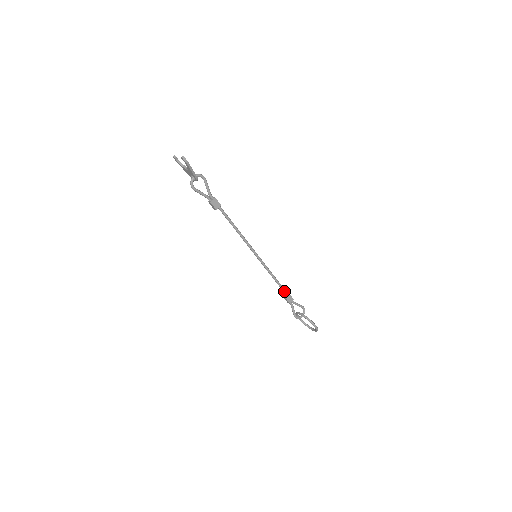
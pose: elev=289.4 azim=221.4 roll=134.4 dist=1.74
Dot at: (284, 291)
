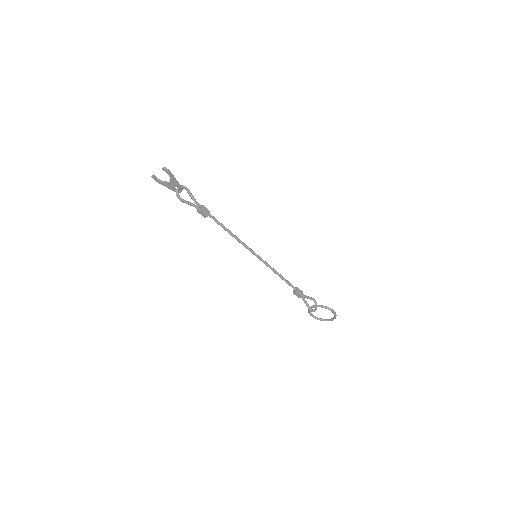
Dot at: (292, 286)
